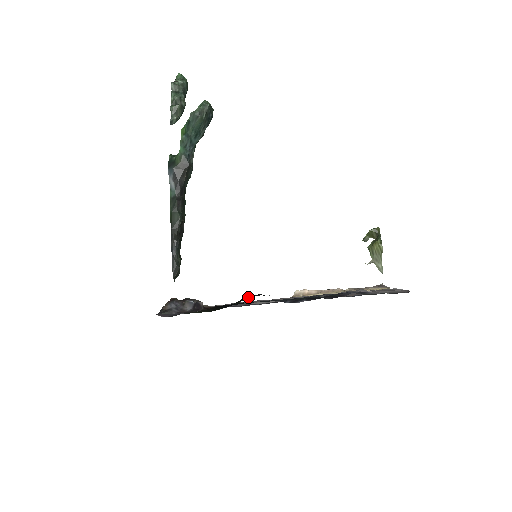
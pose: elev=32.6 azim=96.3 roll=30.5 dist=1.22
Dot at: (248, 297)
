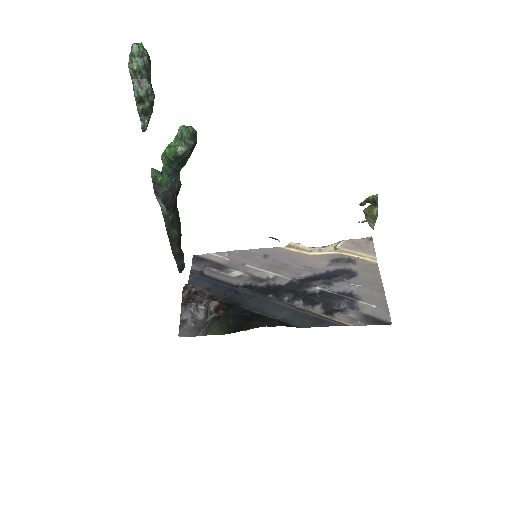
Dot at: (255, 324)
